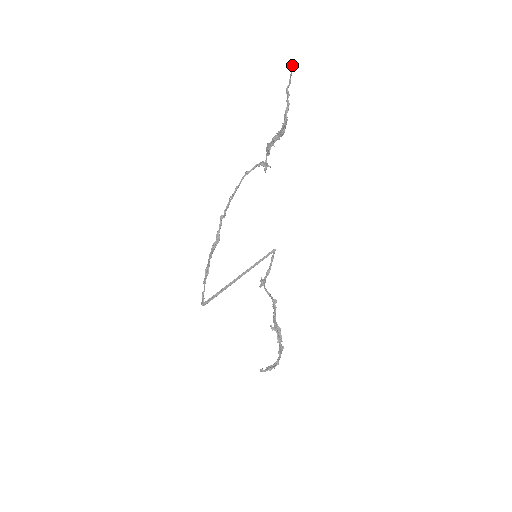
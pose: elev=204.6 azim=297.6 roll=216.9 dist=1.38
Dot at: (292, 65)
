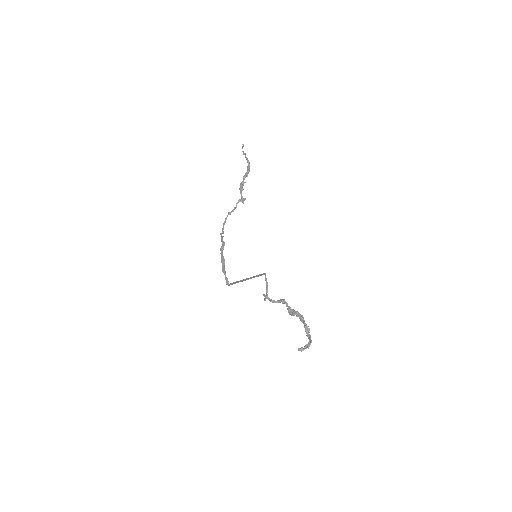
Dot at: (242, 144)
